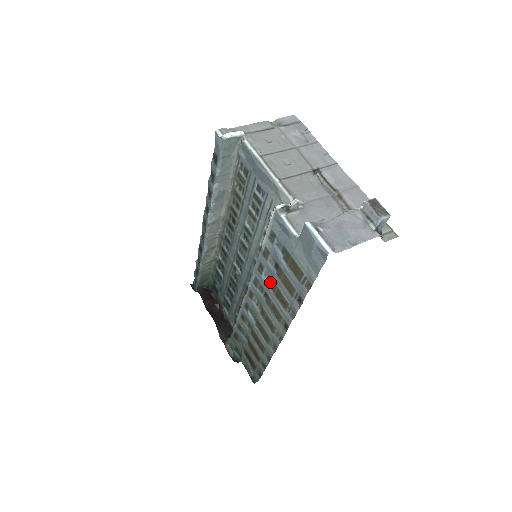
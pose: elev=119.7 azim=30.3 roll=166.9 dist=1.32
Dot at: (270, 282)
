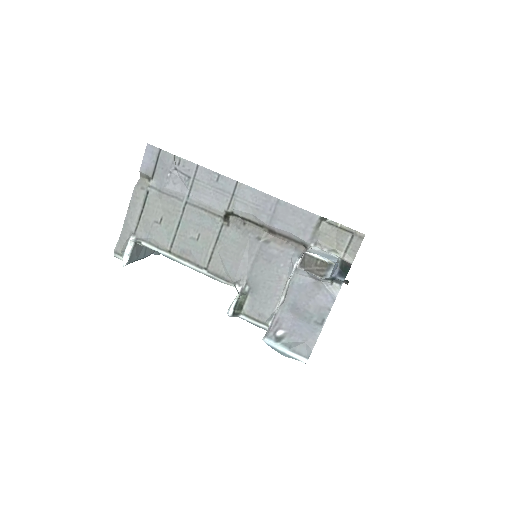
Dot at: occluded
